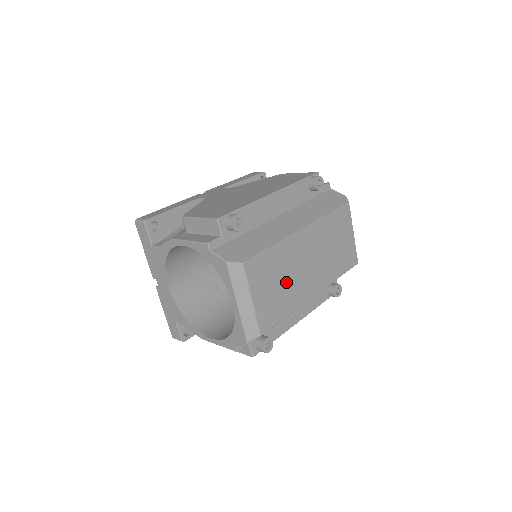
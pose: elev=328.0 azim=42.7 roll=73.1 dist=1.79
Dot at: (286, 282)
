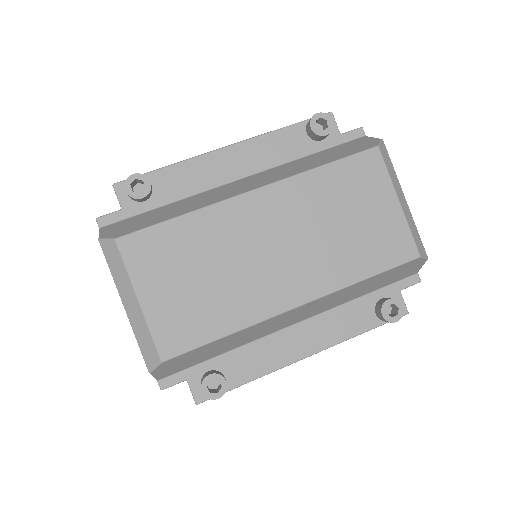
Dot at: (219, 276)
